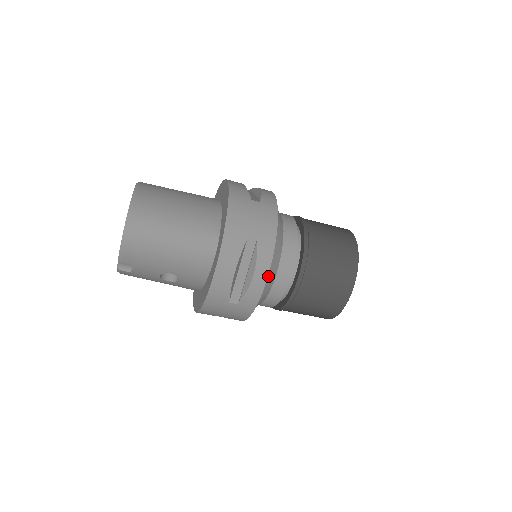
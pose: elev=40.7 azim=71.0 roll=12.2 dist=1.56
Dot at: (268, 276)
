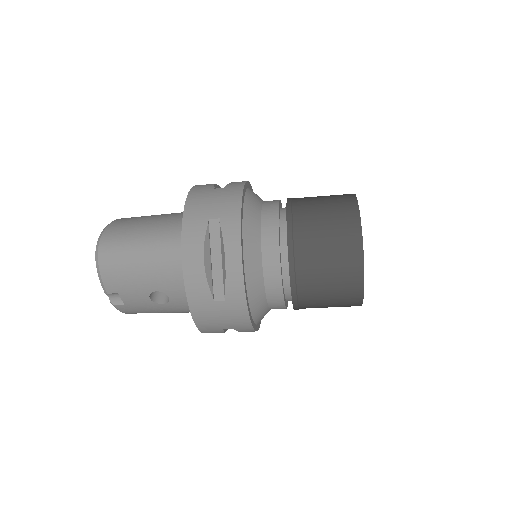
Dot at: (248, 258)
